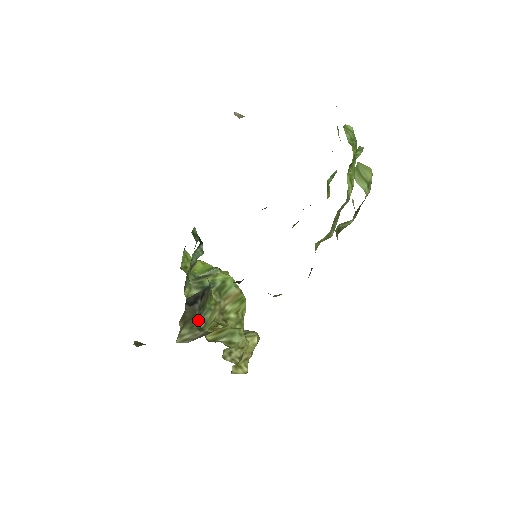
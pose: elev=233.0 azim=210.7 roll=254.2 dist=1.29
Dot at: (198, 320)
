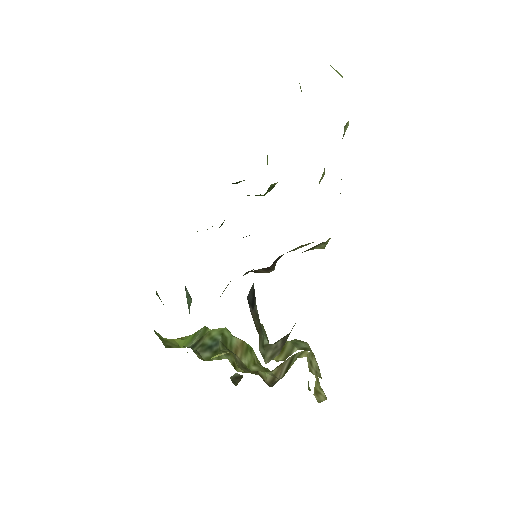
Dot at: (262, 334)
